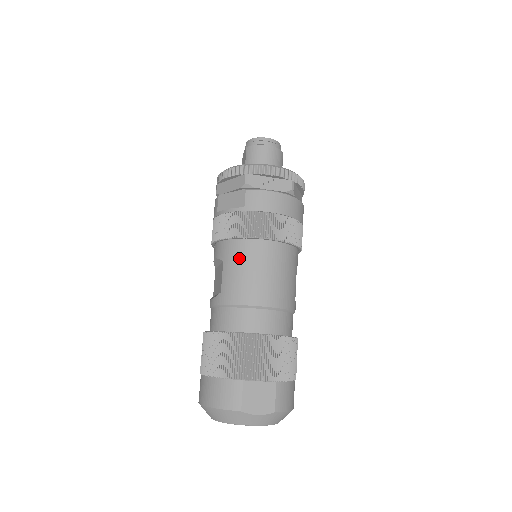
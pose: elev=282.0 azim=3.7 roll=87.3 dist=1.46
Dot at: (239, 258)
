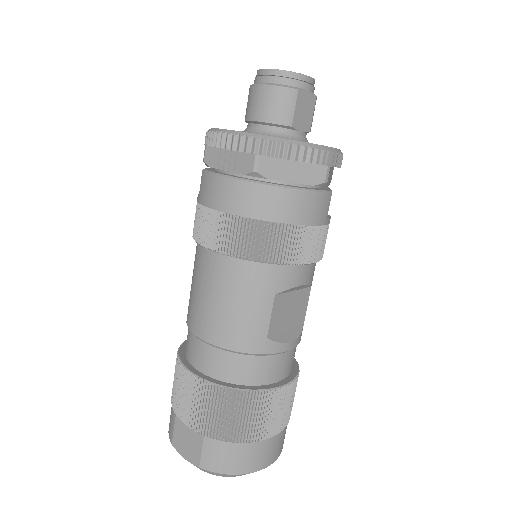
Dot at: (194, 266)
